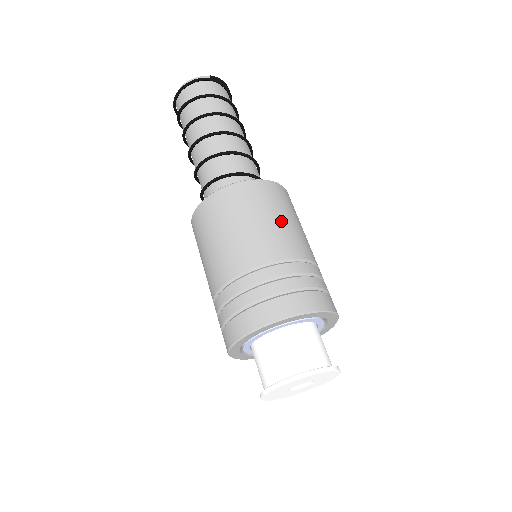
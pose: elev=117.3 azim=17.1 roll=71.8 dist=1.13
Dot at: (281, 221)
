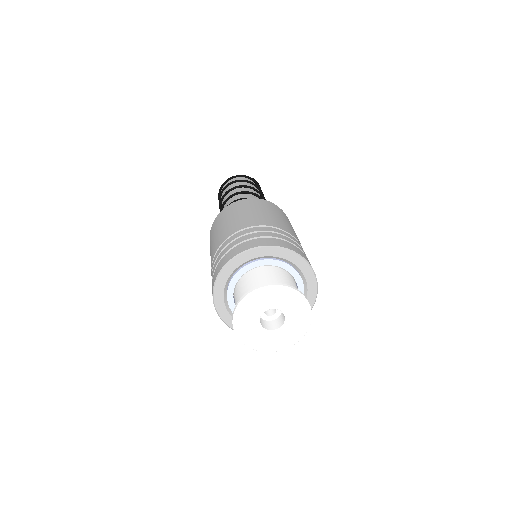
Dot at: (283, 220)
